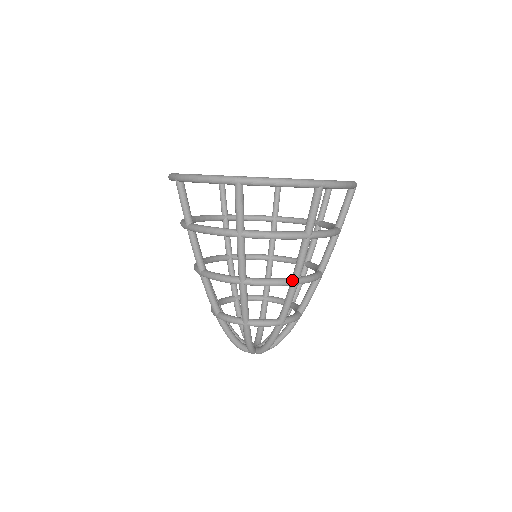
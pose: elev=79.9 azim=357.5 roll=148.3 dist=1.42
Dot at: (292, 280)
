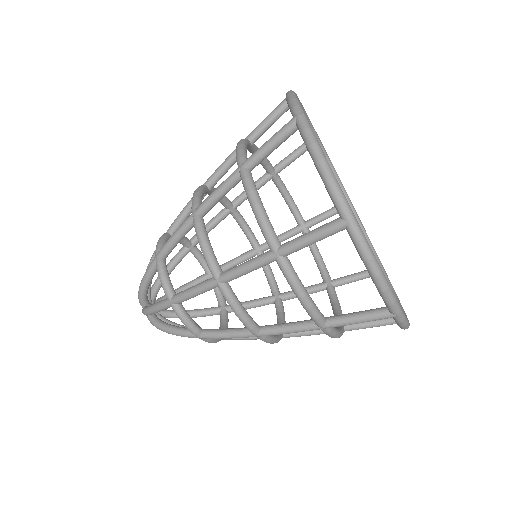
Dot at: occluded
